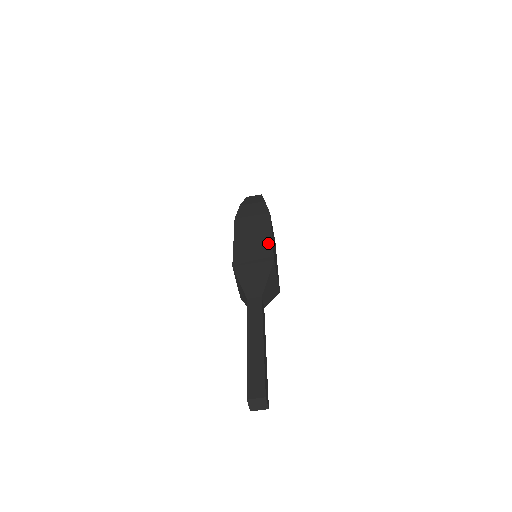
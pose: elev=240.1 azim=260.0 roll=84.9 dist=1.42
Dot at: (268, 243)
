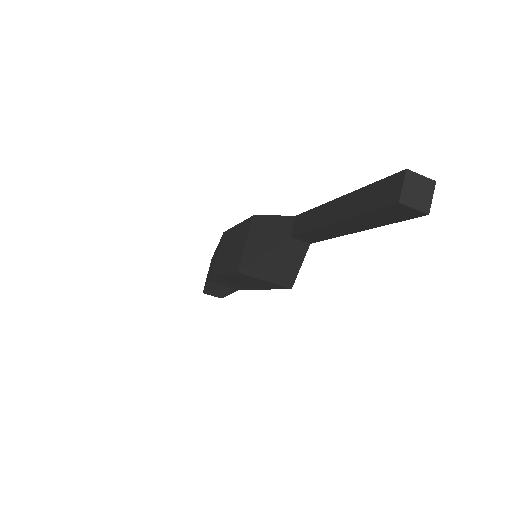
Dot at: occluded
